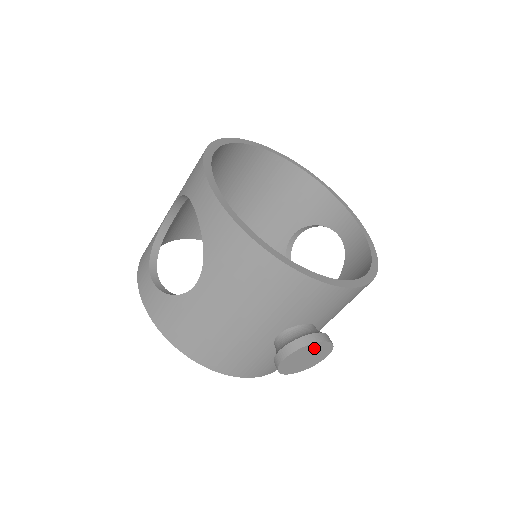
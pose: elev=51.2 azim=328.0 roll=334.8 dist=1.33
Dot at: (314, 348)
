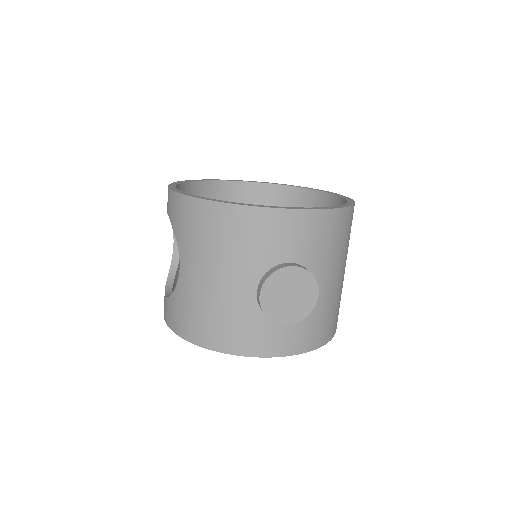
Dot at: (288, 278)
